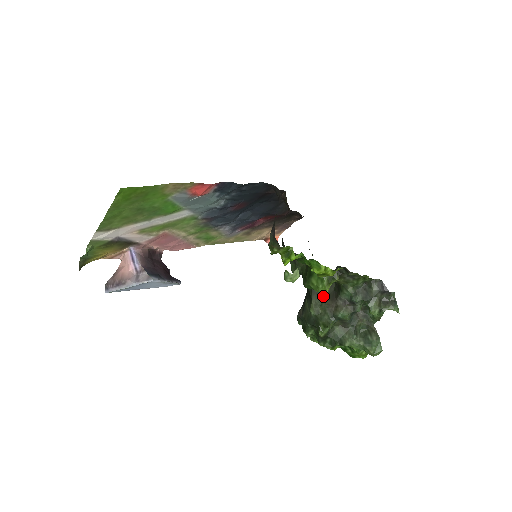
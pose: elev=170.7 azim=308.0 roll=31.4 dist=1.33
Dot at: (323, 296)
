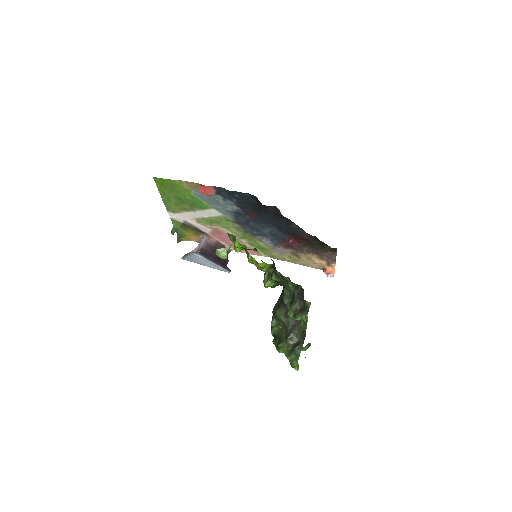
Dot at: (281, 299)
